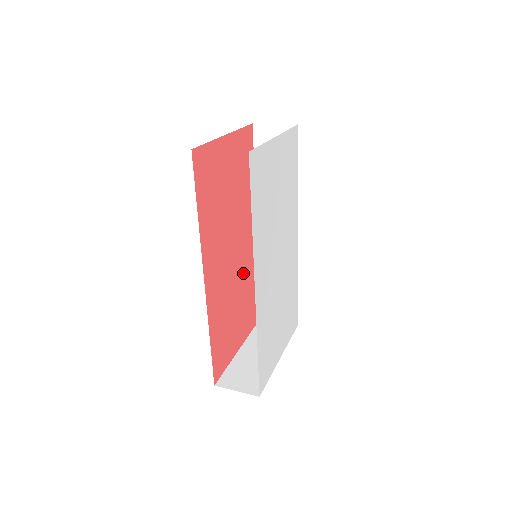
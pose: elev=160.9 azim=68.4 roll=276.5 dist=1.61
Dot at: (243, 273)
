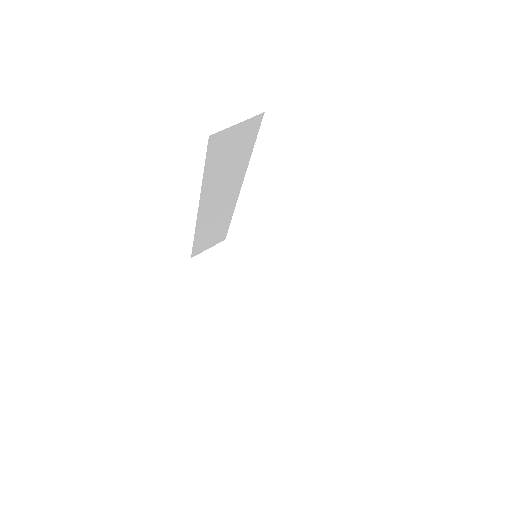
Dot at: occluded
